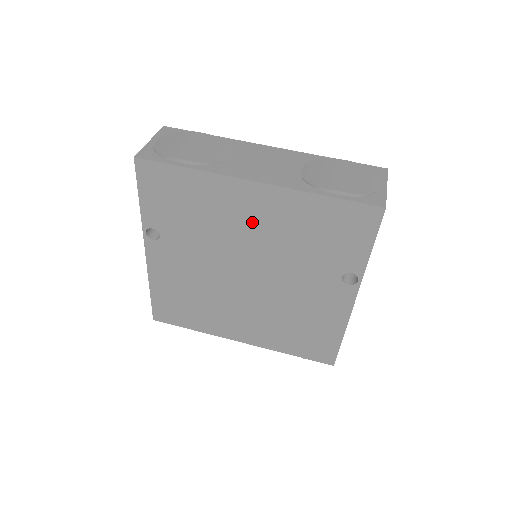
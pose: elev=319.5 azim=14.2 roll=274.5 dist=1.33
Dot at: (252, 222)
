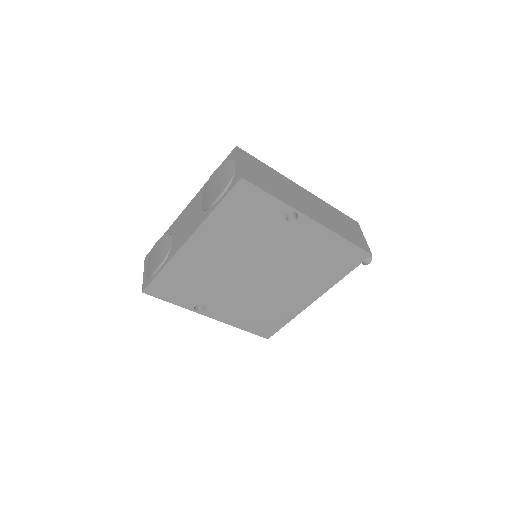
Dot at: (216, 254)
